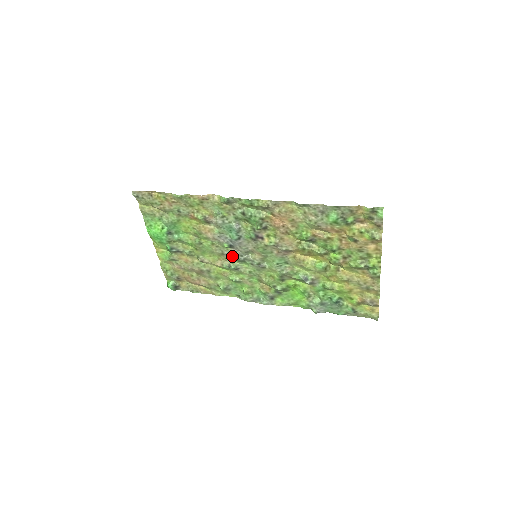
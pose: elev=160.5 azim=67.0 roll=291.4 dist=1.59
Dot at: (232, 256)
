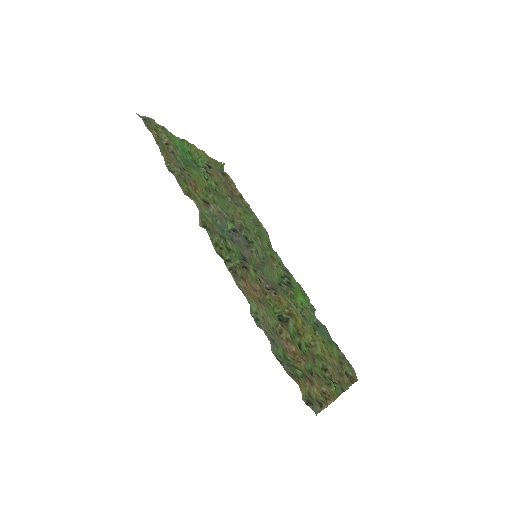
Dot at: (239, 232)
